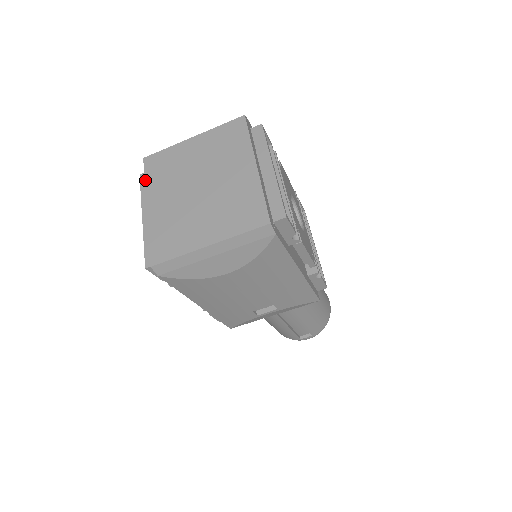
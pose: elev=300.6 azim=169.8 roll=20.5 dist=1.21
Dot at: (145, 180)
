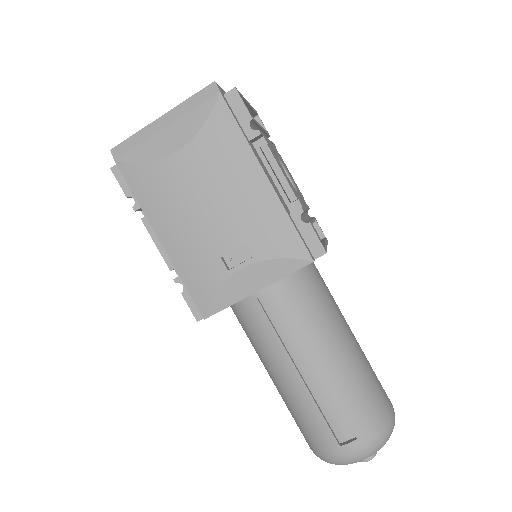
Dot at: occluded
